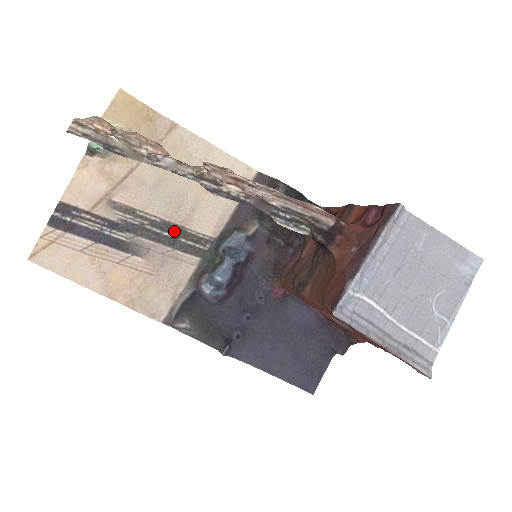
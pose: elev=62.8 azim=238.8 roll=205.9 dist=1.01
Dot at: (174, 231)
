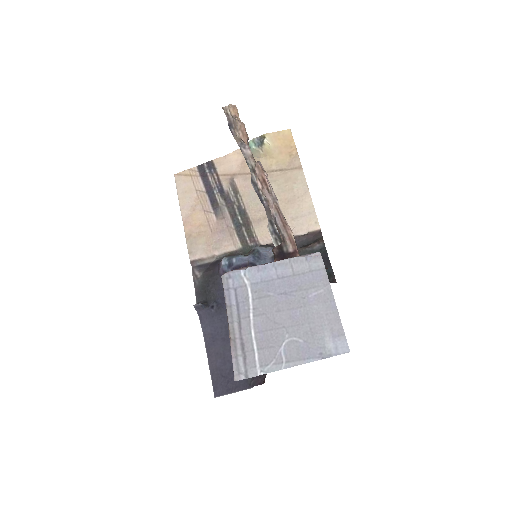
Dot at: (245, 220)
